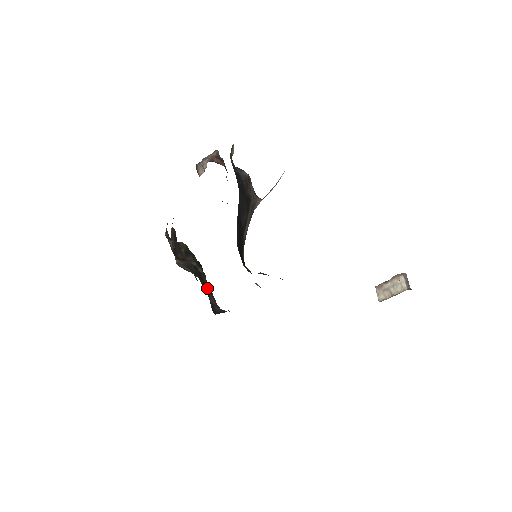
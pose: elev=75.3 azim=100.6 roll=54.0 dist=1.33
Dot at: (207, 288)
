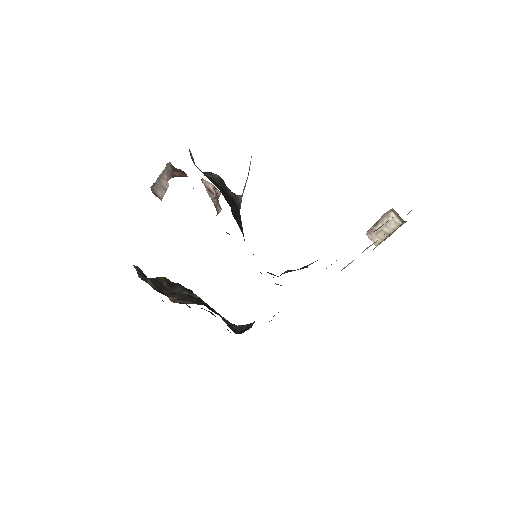
Dot at: (215, 311)
